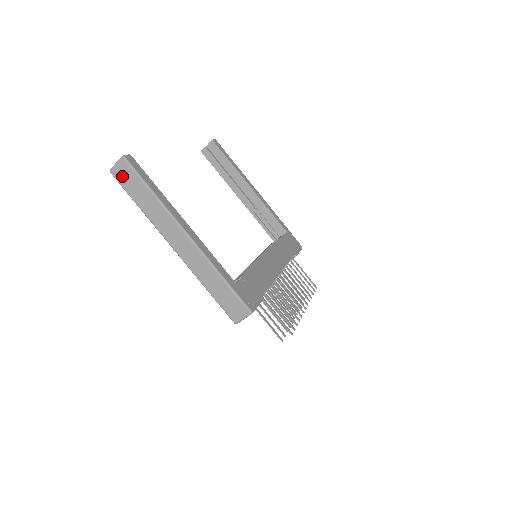
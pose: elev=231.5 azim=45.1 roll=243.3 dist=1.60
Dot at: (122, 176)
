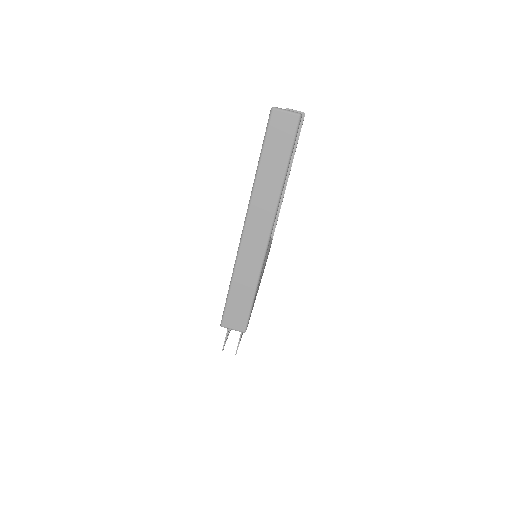
Dot at: (278, 127)
